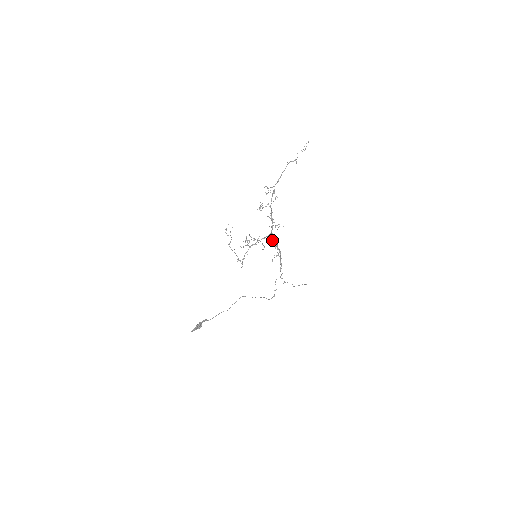
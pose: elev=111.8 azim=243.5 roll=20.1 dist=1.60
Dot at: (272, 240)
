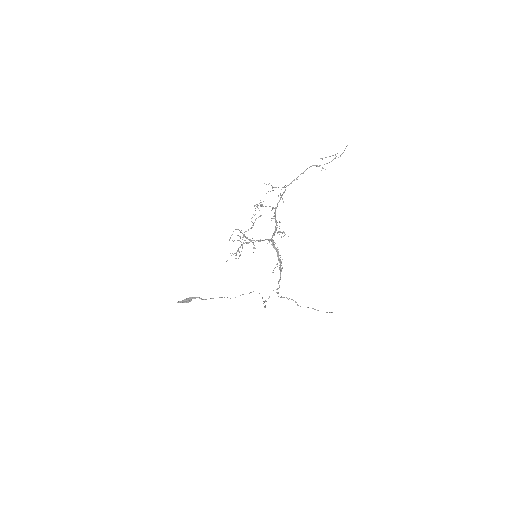
Dot at: (273, 246)
